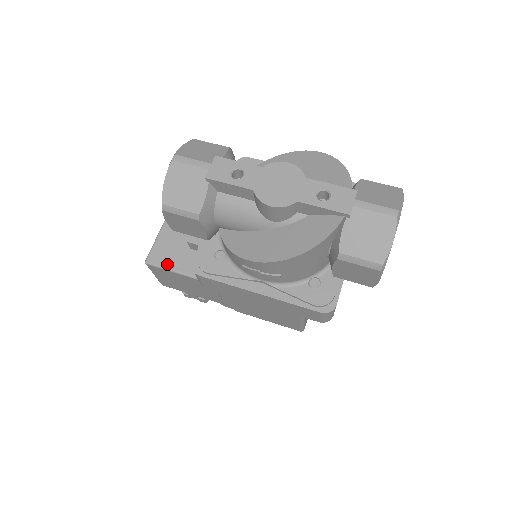
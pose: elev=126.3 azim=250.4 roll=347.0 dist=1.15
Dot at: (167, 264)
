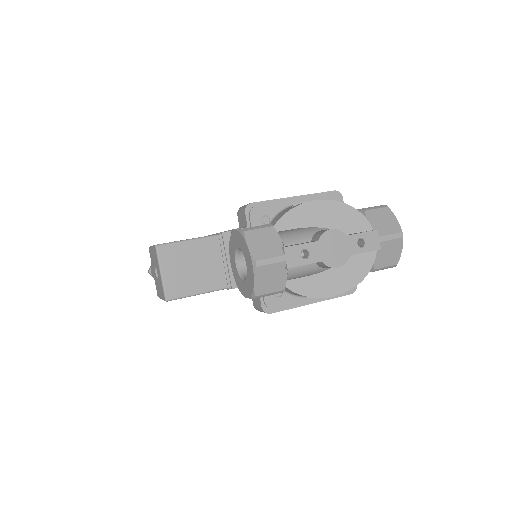
Dot at: (185, 293)
